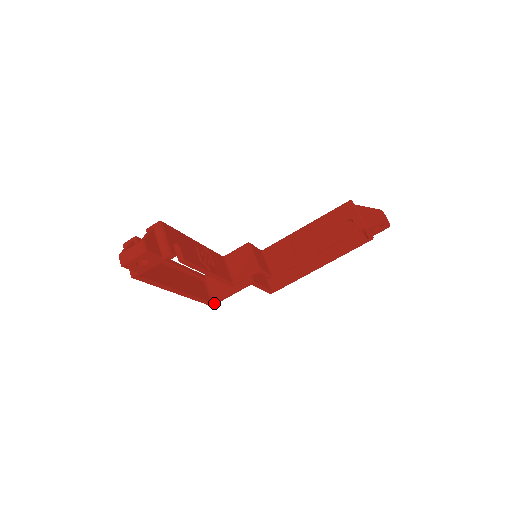
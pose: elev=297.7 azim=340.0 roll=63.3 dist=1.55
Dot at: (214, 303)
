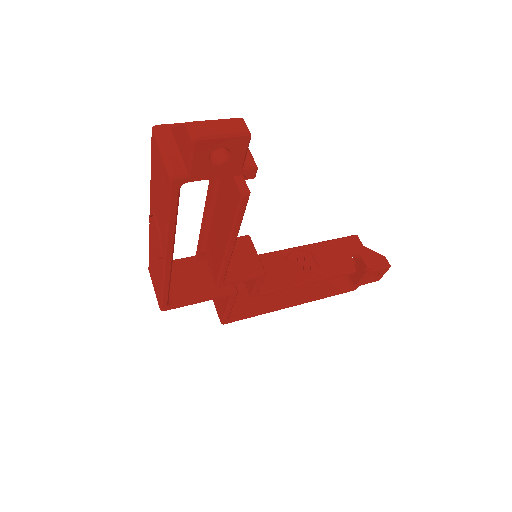
Dot at: (170, 307)
